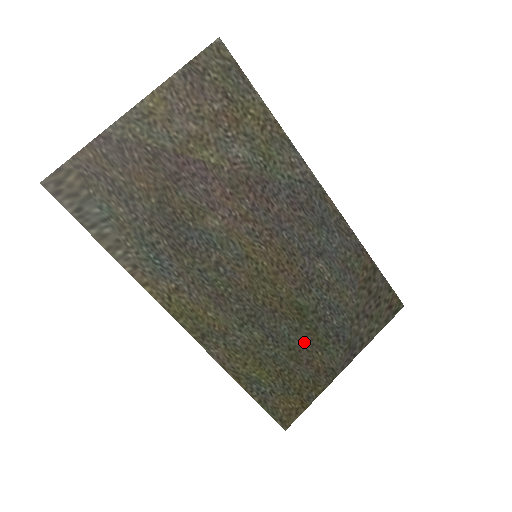
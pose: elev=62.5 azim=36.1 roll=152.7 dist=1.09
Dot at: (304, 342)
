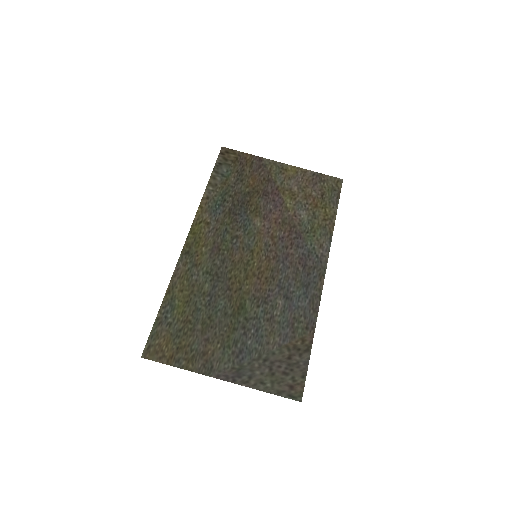
Dot at: (220, 326)
